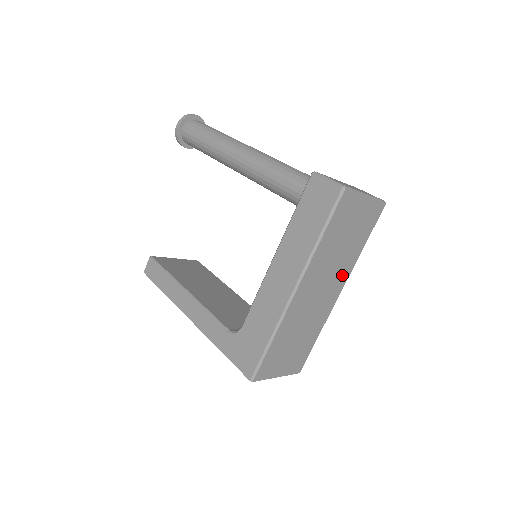
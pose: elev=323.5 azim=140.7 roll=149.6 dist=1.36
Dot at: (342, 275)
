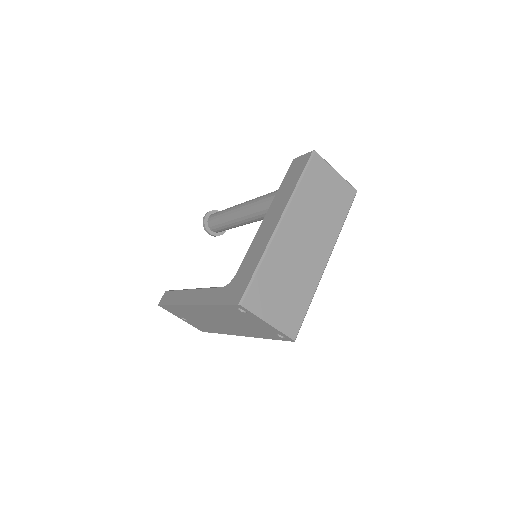
Dot at: (326, 239)
